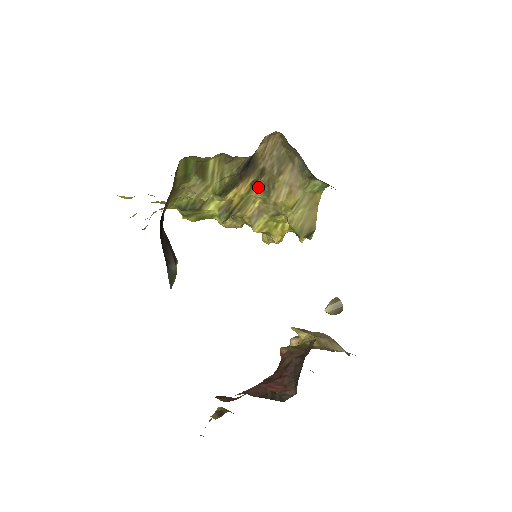
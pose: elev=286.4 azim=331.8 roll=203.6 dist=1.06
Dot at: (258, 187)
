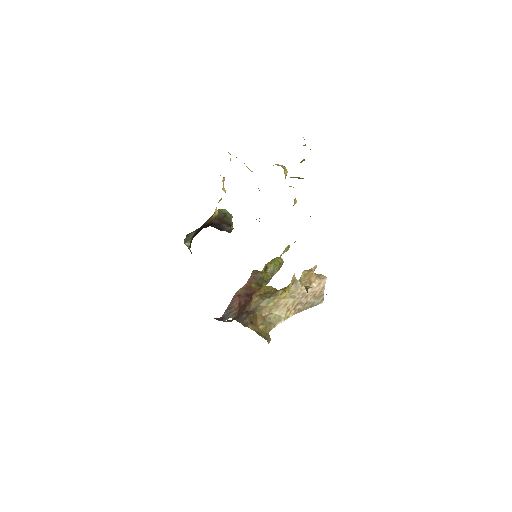
Dot at: occluded
